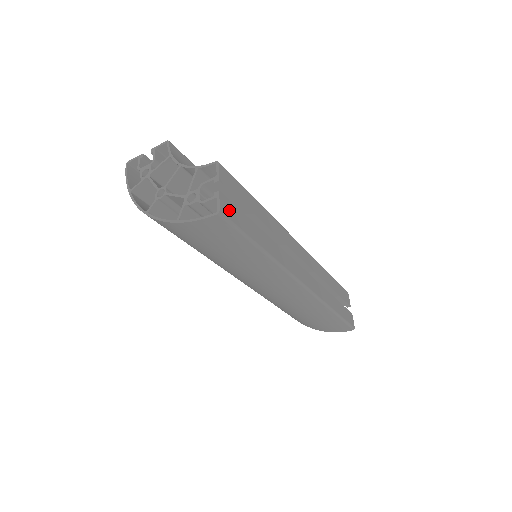
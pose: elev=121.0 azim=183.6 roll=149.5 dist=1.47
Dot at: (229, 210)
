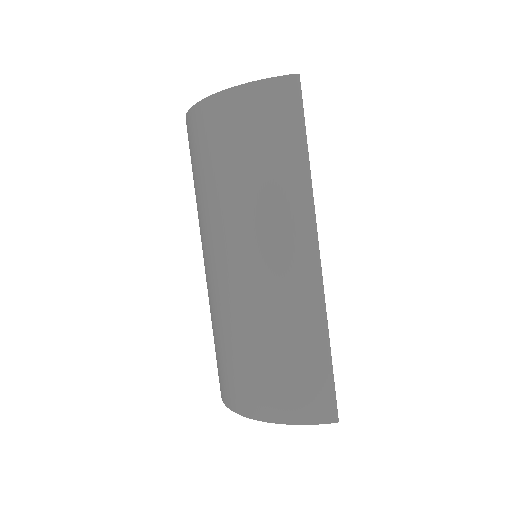
Dot at: occluded
